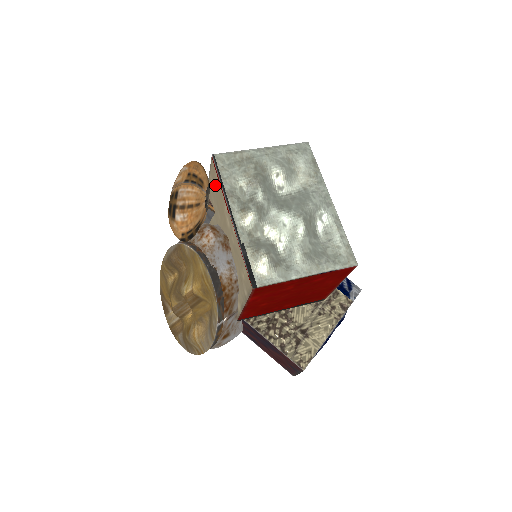
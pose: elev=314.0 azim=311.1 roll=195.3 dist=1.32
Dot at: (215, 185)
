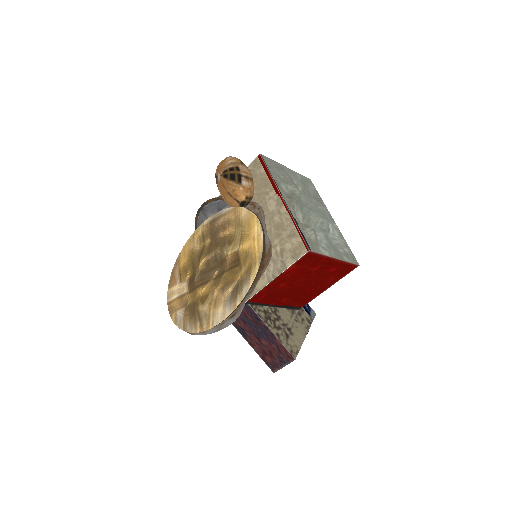
Dot at: (254, 179)
